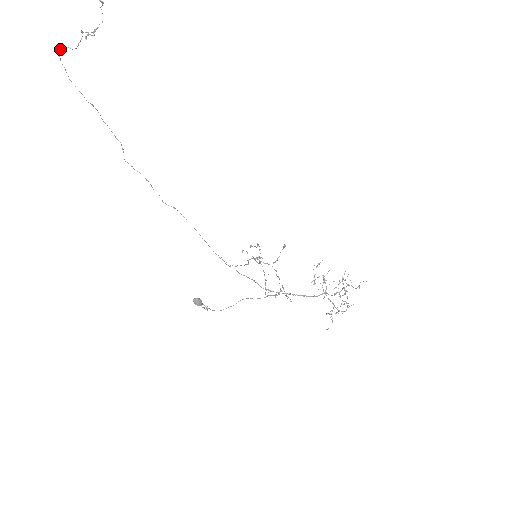
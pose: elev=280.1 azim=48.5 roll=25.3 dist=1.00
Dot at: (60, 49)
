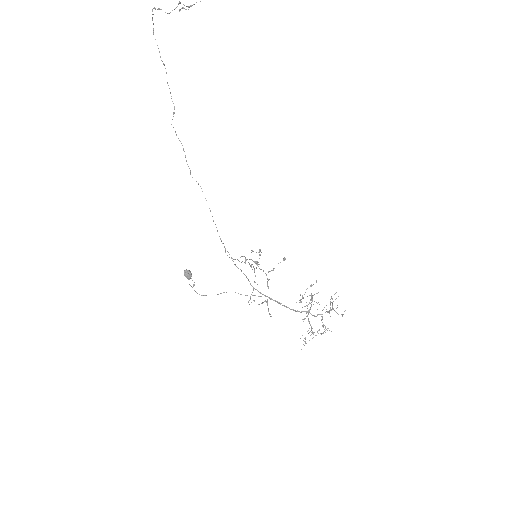
Dot at: occluded
